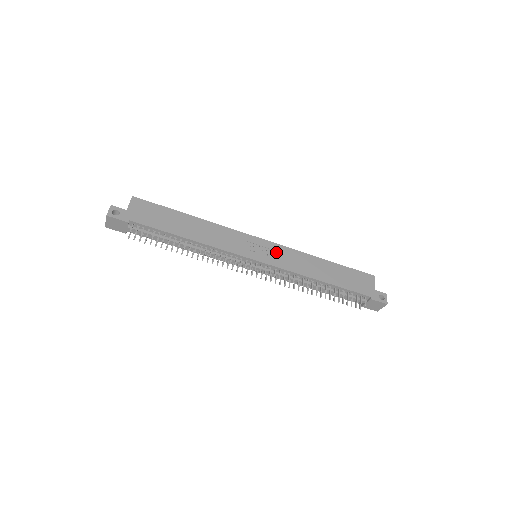
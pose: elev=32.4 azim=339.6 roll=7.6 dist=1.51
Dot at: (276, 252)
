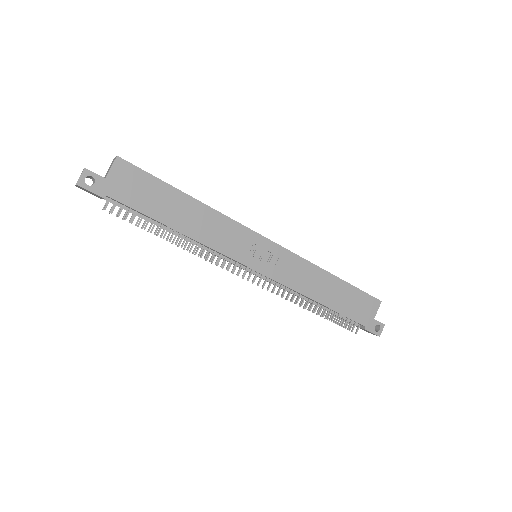
Dot at: (281, 260)
